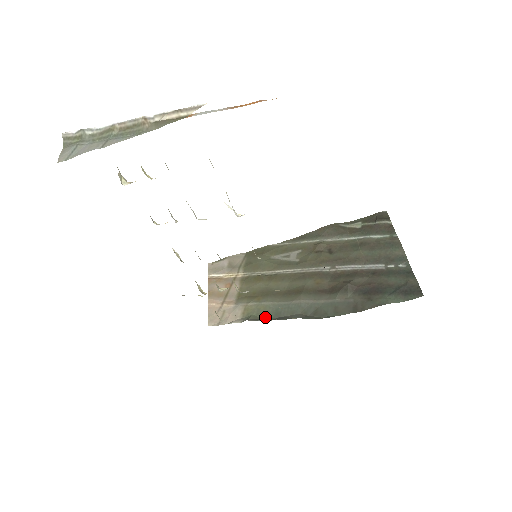
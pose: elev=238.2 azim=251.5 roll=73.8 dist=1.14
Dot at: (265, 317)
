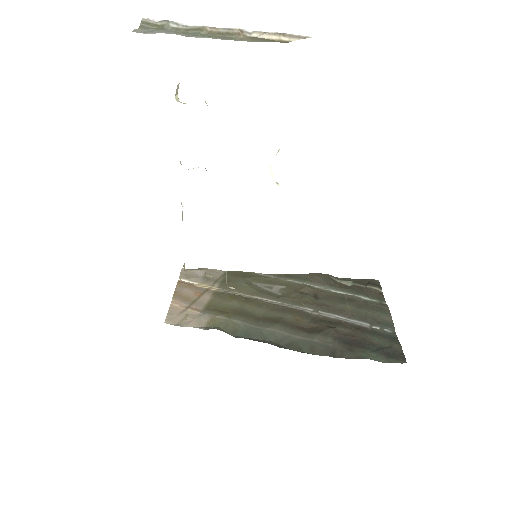
Dot at: (233, 333)
